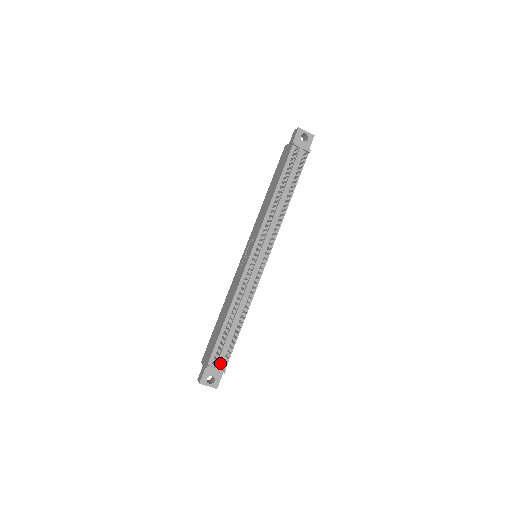
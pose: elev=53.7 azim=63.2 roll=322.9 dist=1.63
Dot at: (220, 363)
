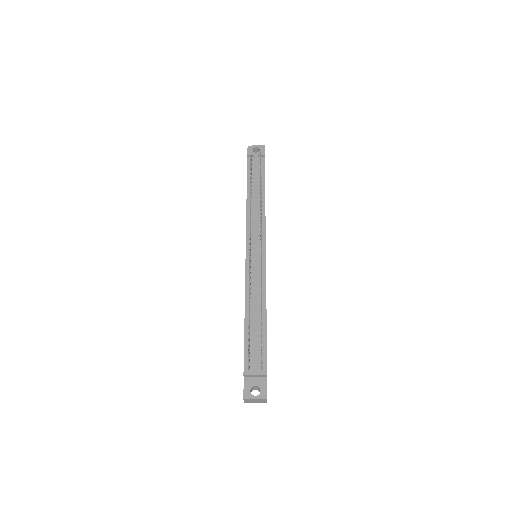
Dot at: (257, 365)
